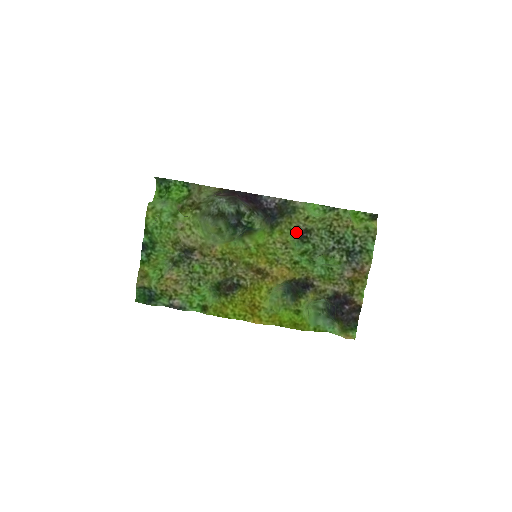
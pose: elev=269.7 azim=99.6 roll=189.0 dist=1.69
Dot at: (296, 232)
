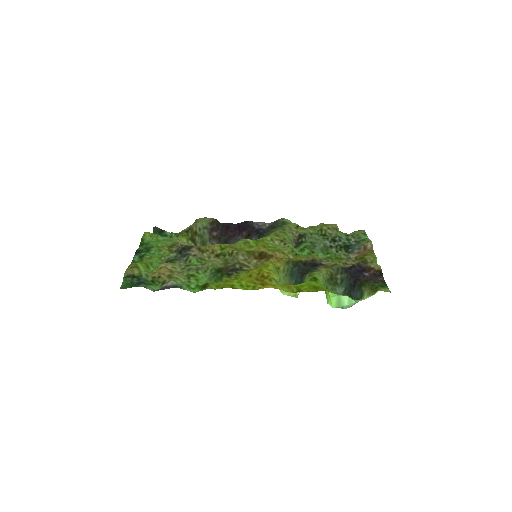
Dot at: (291, 239)
